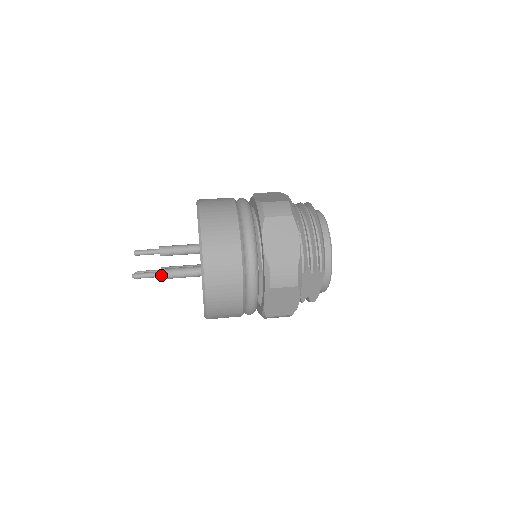
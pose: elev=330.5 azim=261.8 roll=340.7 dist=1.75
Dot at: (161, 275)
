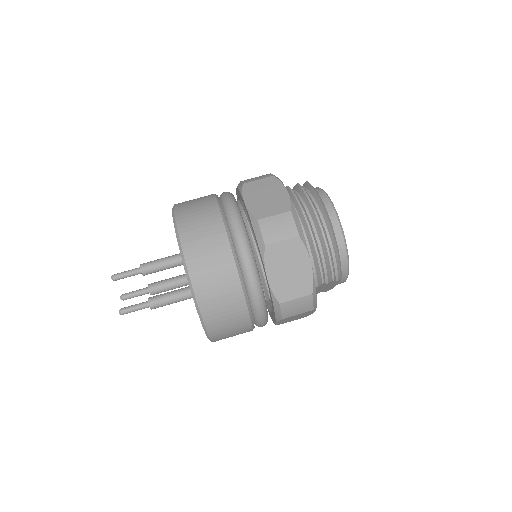
Dot at: (152, 307)
